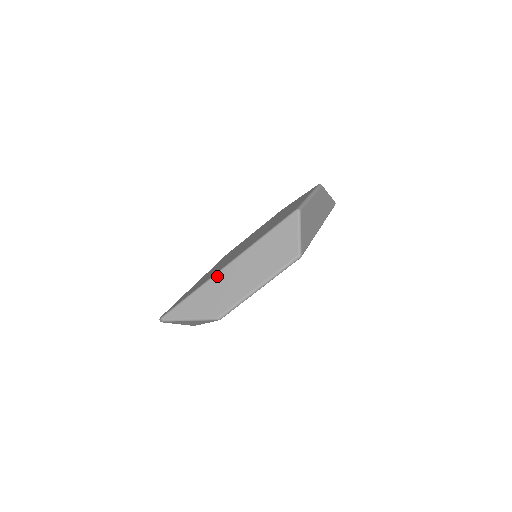
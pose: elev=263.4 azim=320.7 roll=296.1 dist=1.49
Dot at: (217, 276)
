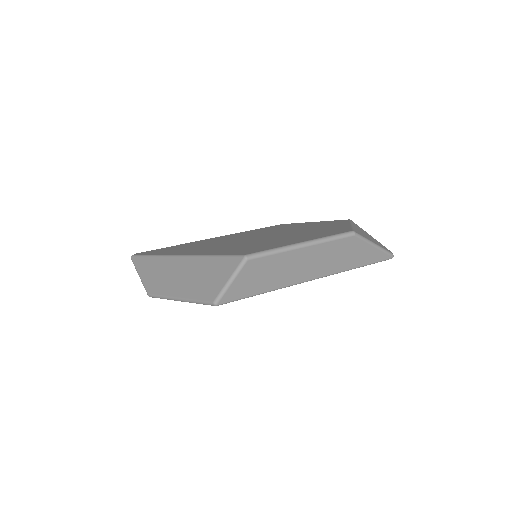
Dot at: (169, 258)
